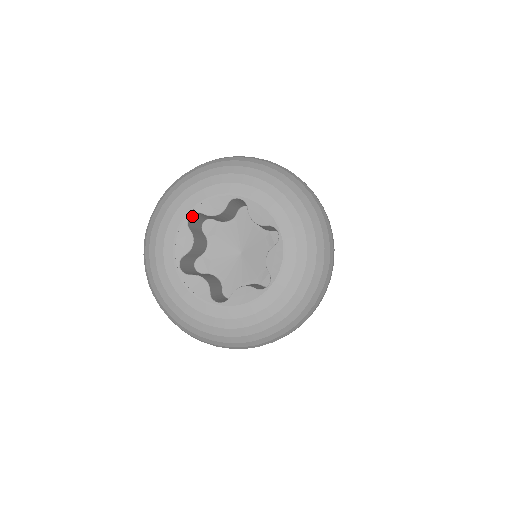
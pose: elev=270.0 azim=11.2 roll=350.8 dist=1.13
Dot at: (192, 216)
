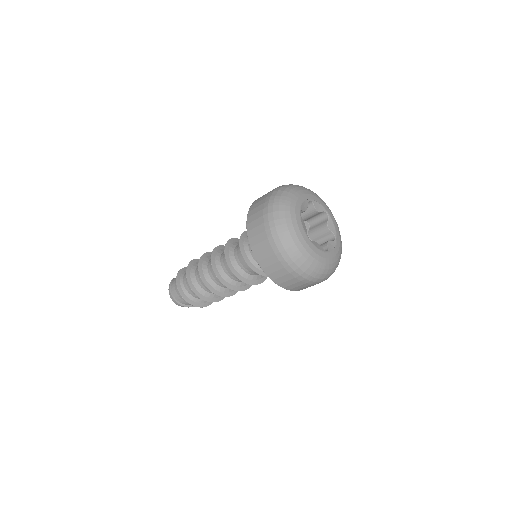
Dot at: occluded
